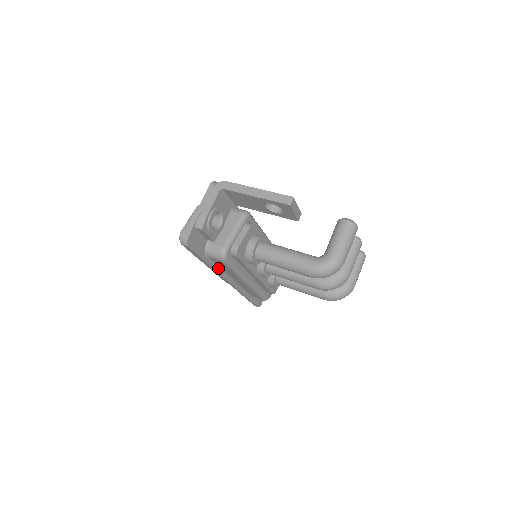
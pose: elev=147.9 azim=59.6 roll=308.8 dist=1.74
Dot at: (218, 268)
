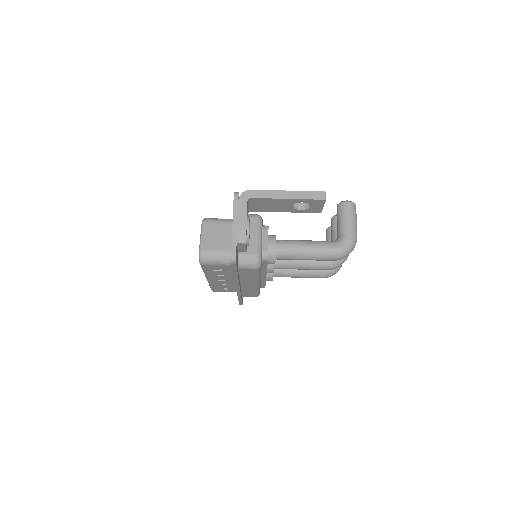
Dot at: (239, 278)
